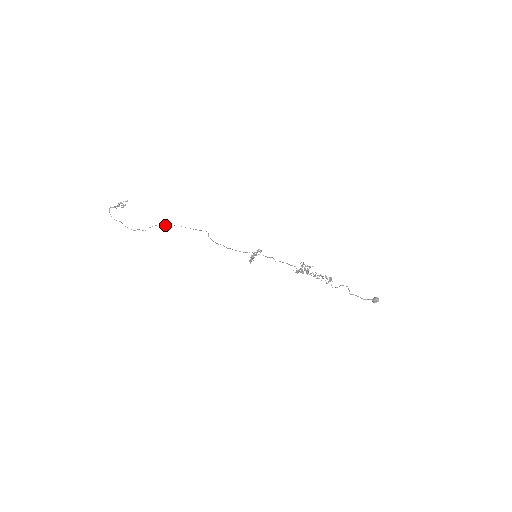
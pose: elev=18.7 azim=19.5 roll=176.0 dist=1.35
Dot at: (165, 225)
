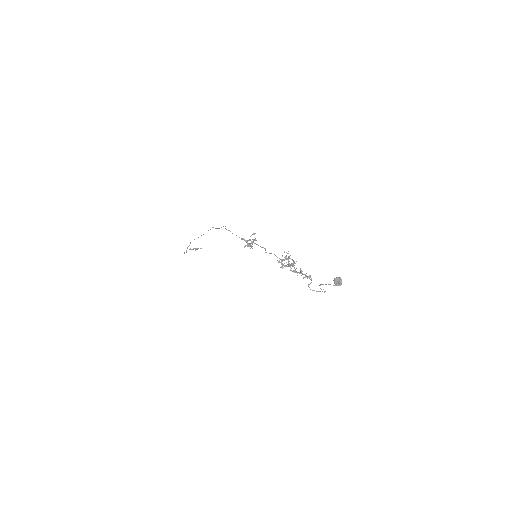
Dot at: occluded
